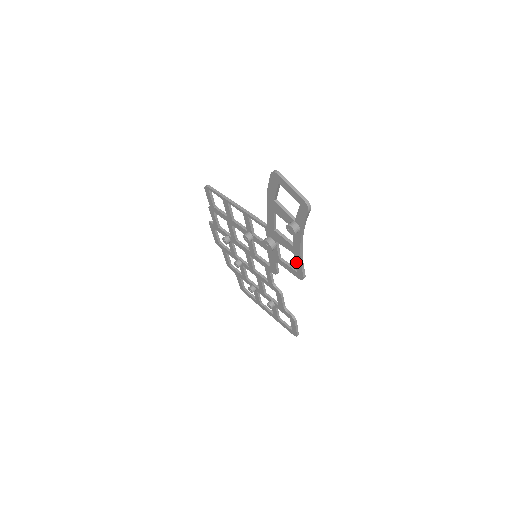
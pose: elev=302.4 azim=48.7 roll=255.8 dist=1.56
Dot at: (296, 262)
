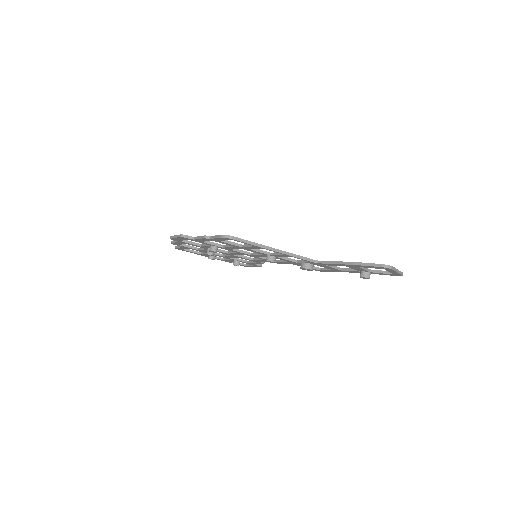
Dot at: (329, 271)
